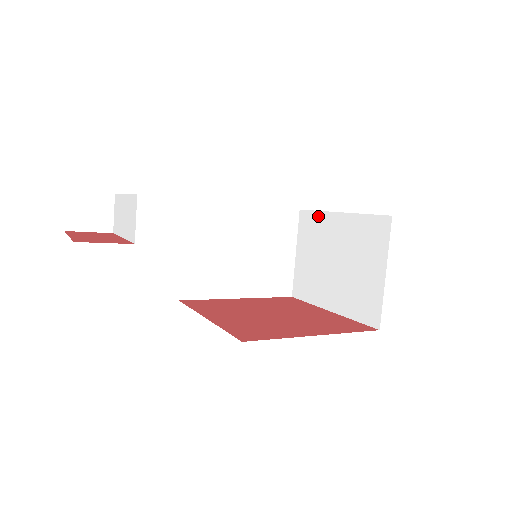
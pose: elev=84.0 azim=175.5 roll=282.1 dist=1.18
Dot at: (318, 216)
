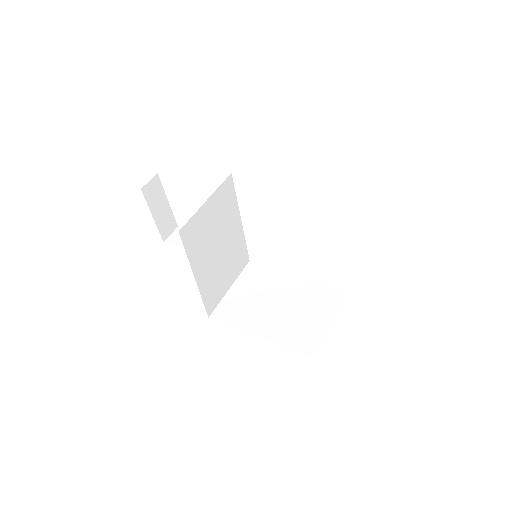
Dot at: occluded
